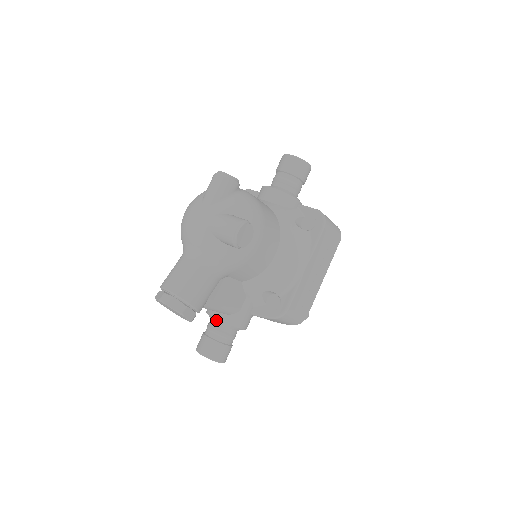
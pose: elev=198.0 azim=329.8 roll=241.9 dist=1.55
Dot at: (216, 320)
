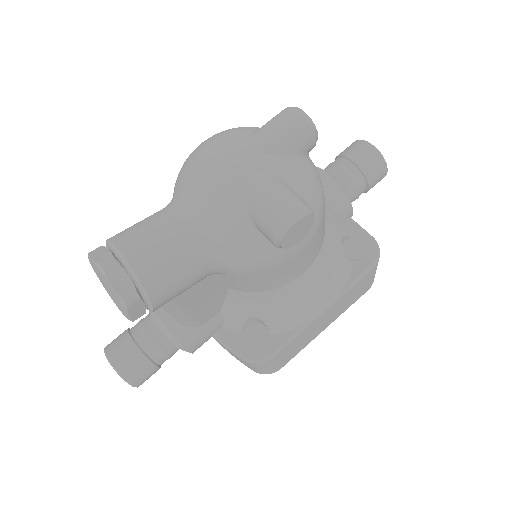
Dot at: (159, 323)
